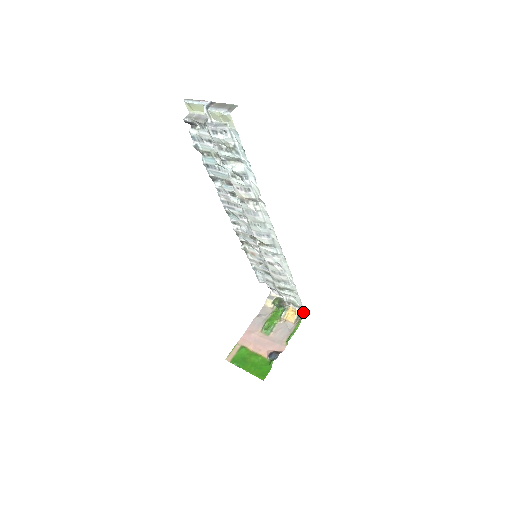
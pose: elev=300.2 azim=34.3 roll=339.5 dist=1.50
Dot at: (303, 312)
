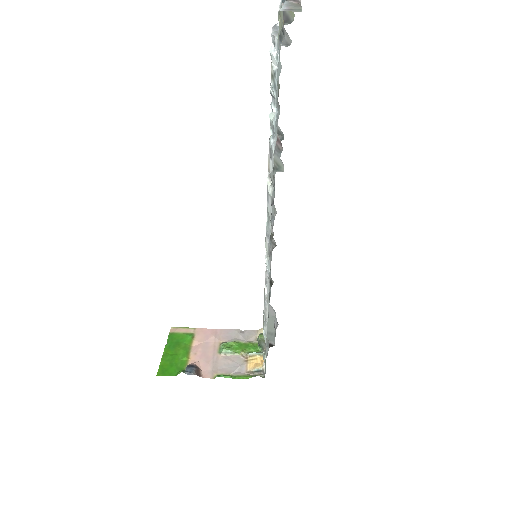
Dot at: occluded
